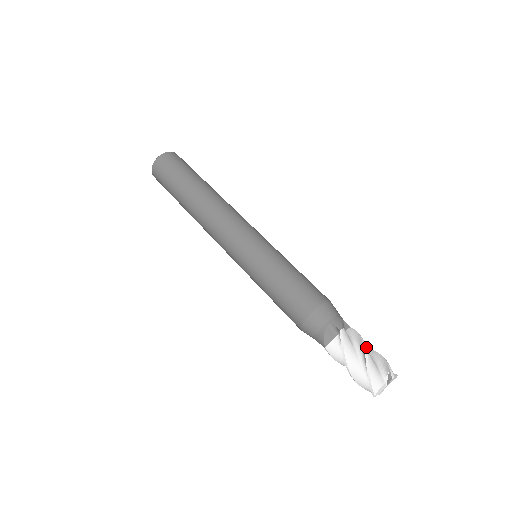
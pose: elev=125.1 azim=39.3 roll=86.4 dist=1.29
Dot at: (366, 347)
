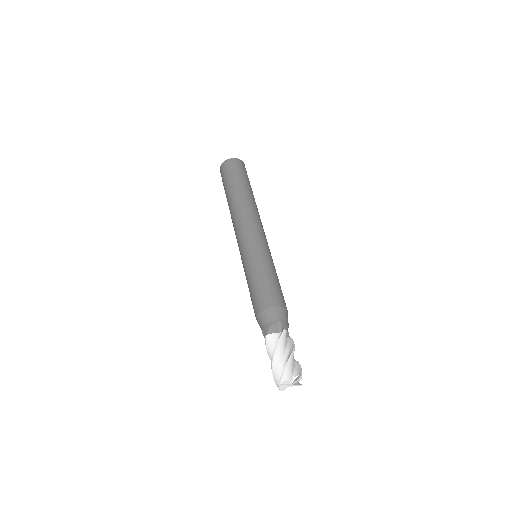
Dot at: occluded
